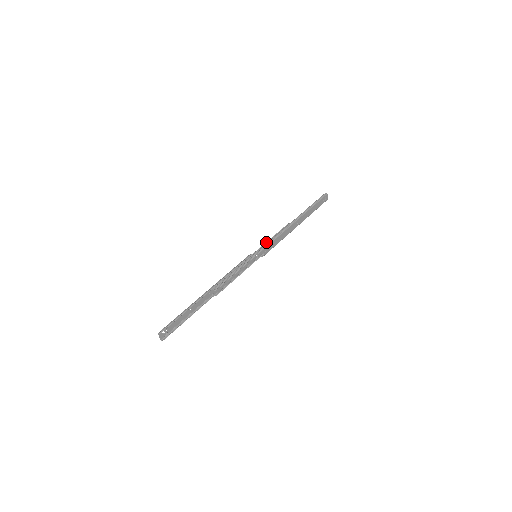
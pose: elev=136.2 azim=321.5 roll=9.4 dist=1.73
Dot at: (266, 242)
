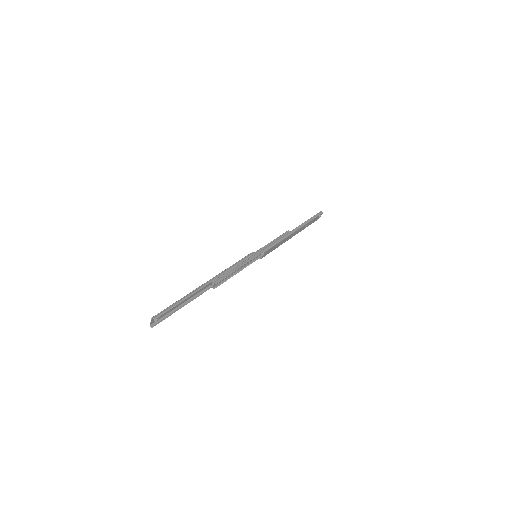
Dot at: (267, 244)
